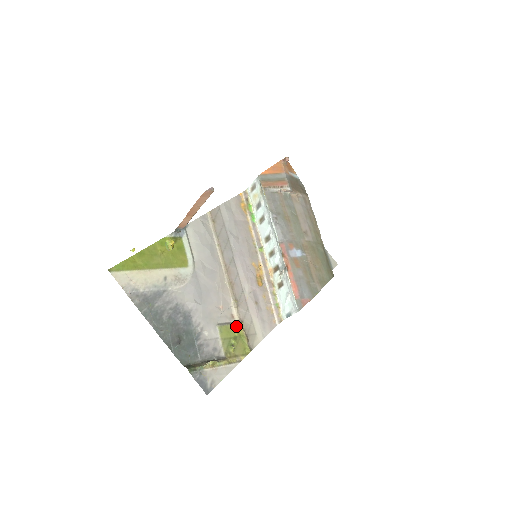
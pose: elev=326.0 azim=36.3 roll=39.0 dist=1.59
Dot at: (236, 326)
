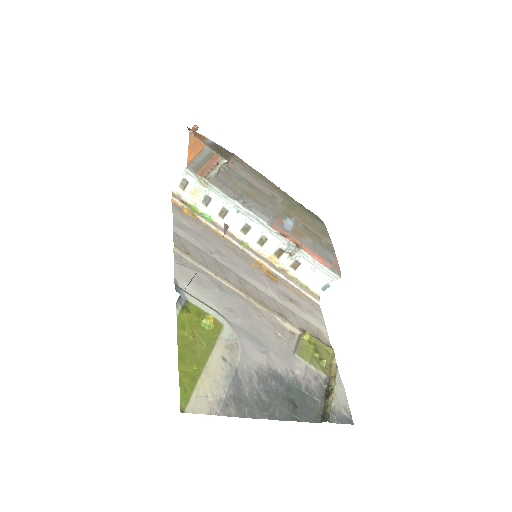
Dot at: (304, 339)
